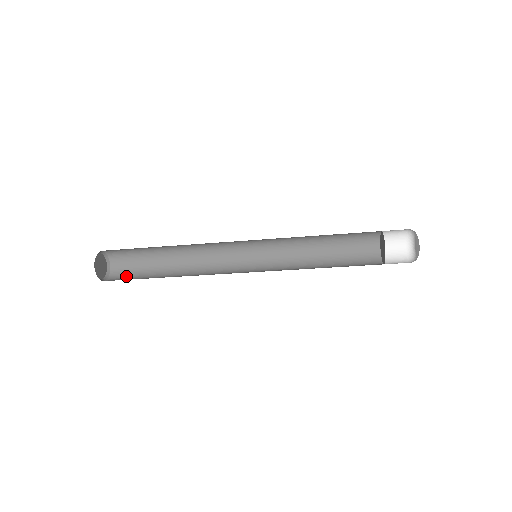
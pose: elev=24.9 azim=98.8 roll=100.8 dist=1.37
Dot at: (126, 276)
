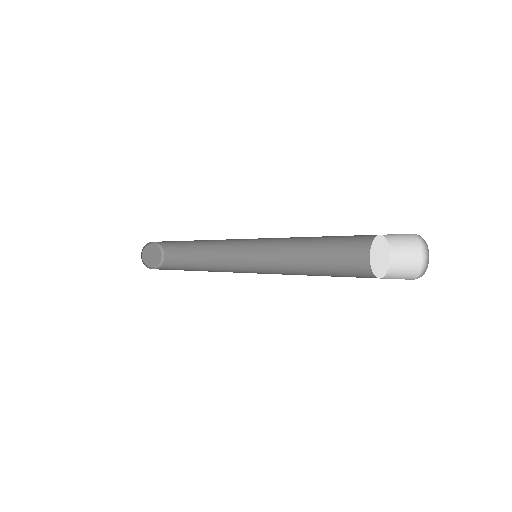
Dot at: (168, 268)
